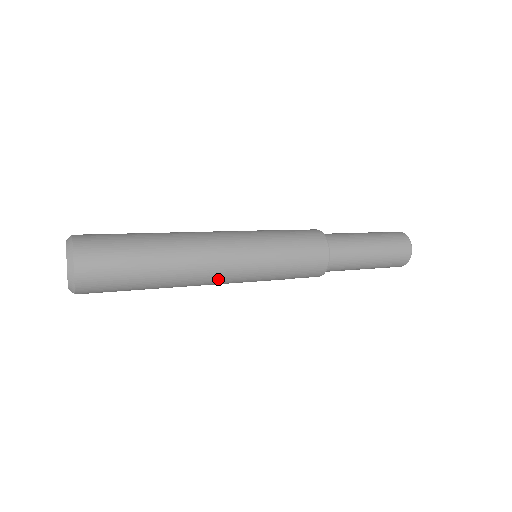
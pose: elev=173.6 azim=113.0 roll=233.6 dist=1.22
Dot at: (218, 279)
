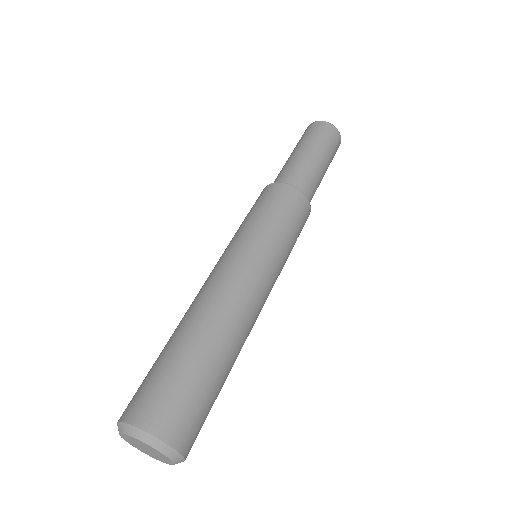
Dot at: occluded
